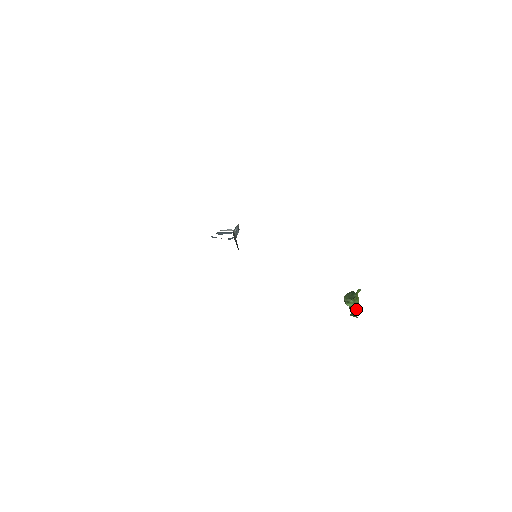
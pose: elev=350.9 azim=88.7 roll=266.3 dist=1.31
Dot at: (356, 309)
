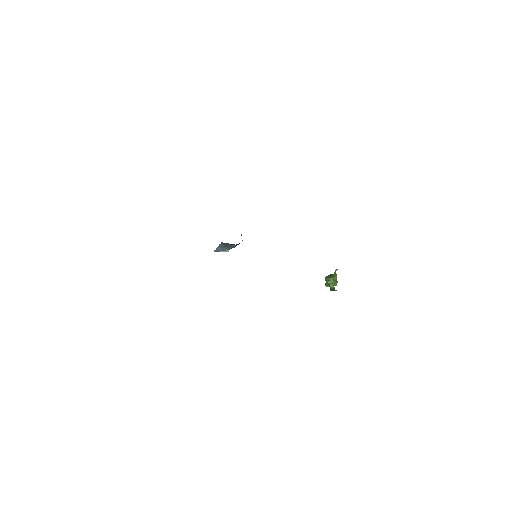
Dot at: (335, 284)
